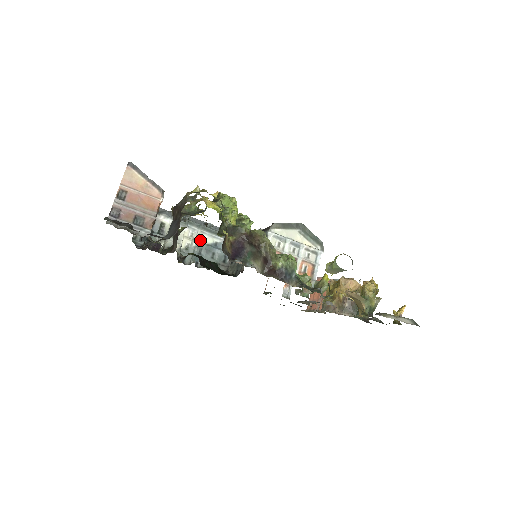
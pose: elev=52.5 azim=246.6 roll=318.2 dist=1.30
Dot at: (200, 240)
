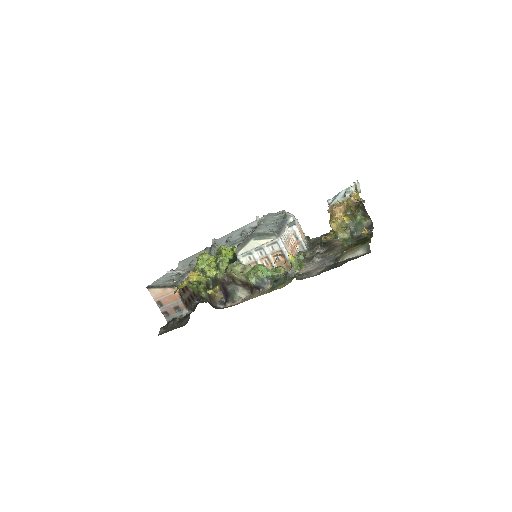
Dot at: occluded
